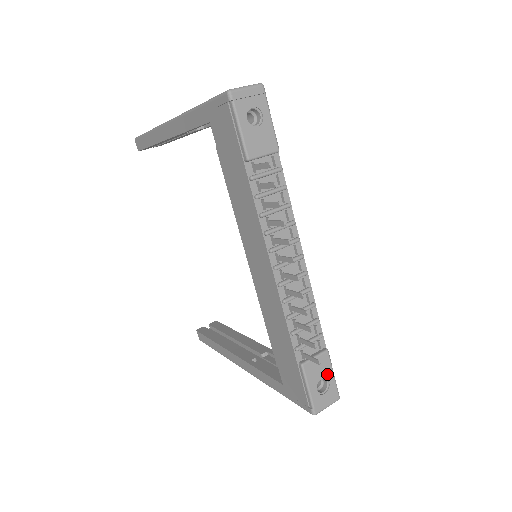
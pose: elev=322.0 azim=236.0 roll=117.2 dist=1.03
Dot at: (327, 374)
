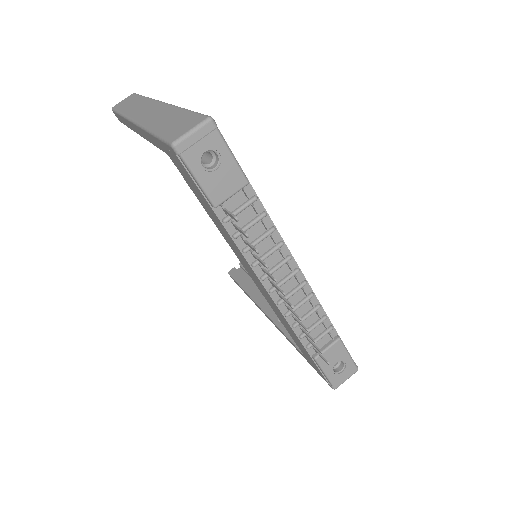
Dot at: (342, 357)
